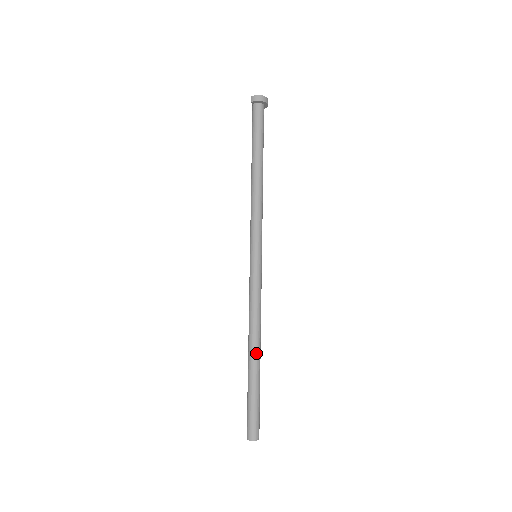
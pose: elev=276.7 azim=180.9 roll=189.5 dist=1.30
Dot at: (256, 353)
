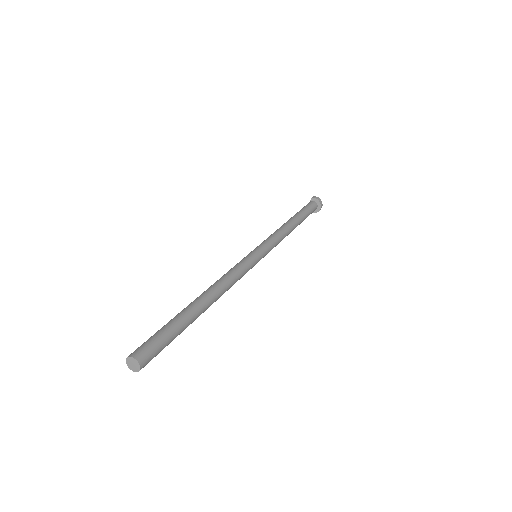
Dot at: (207, 301)
